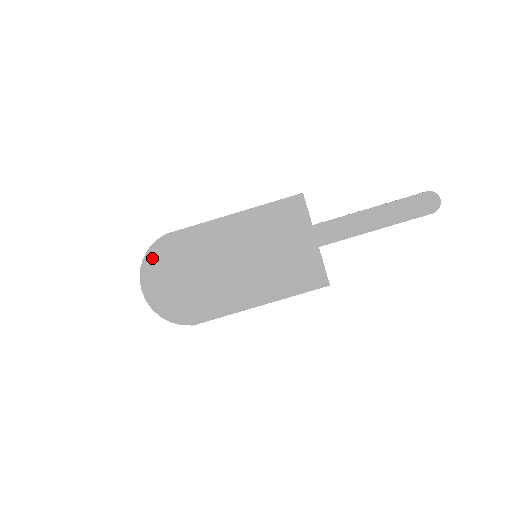
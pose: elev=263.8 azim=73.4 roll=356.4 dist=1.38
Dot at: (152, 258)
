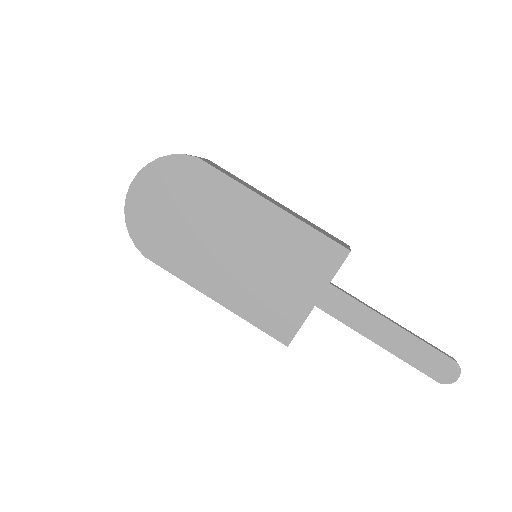
Dot at: (167, 166)
